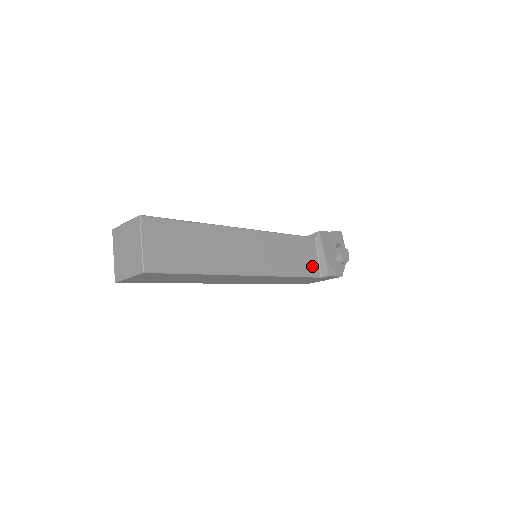
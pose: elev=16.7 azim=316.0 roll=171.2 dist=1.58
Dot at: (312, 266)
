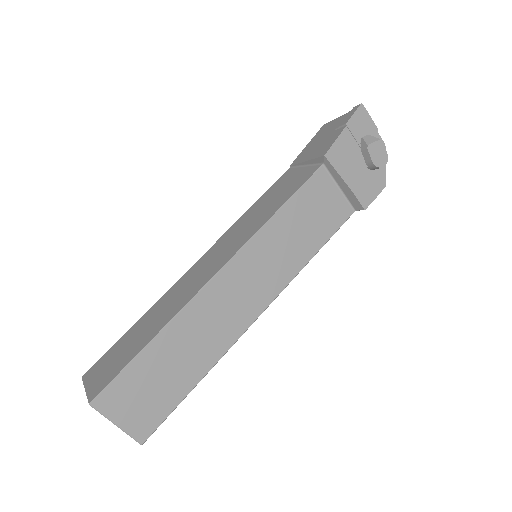
Dot at: (336, 210)
